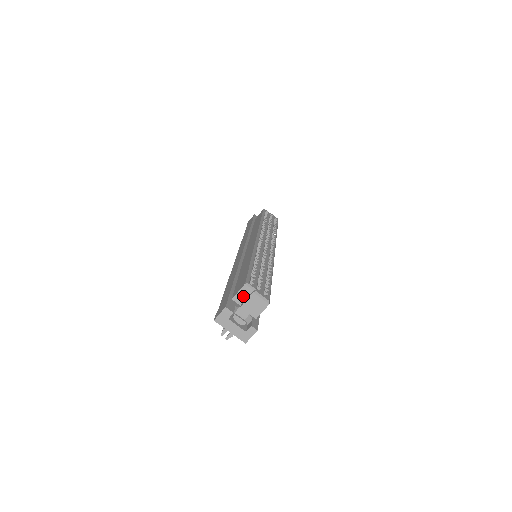
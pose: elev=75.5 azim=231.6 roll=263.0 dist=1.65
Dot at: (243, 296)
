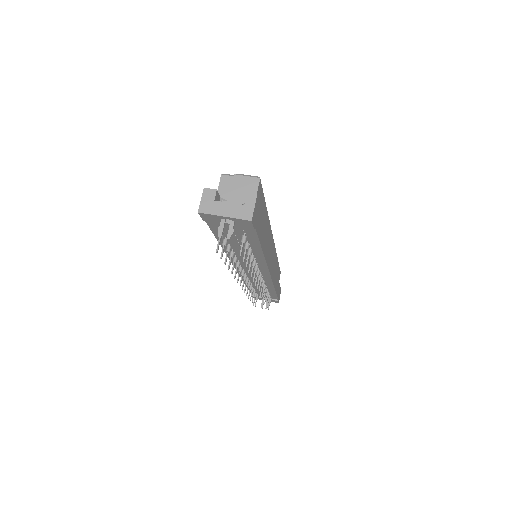
Dot at: (226, 189)
